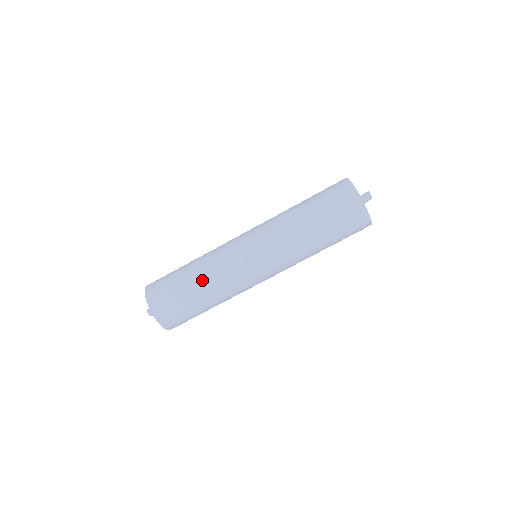
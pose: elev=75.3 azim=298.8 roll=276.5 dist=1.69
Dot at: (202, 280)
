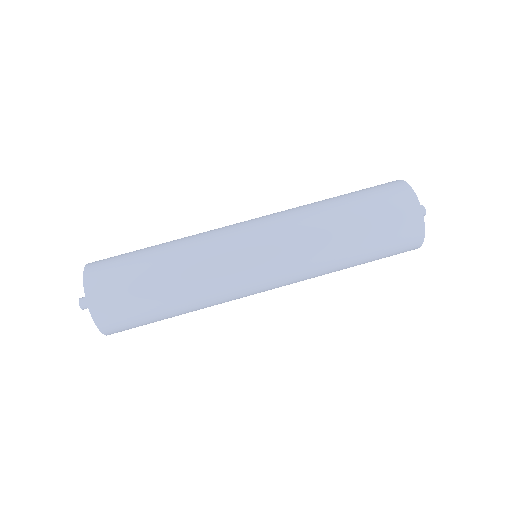
Dot at: (173, 257)
